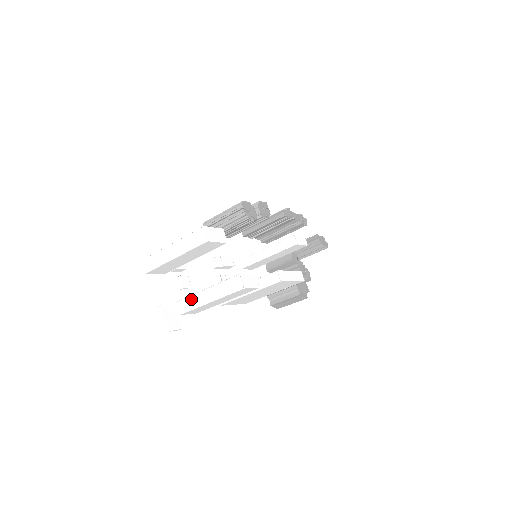
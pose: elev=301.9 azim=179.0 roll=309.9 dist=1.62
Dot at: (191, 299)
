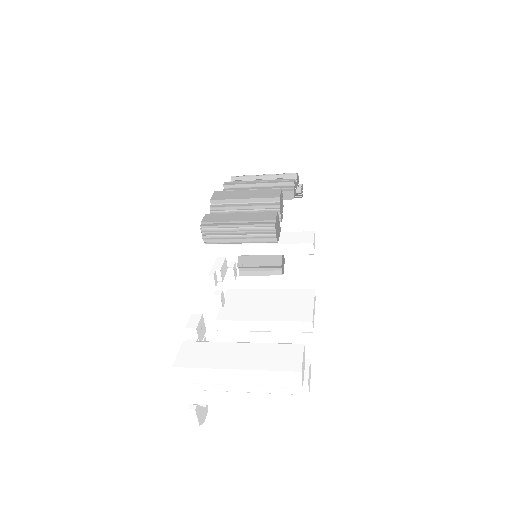
Dot at: occluded
